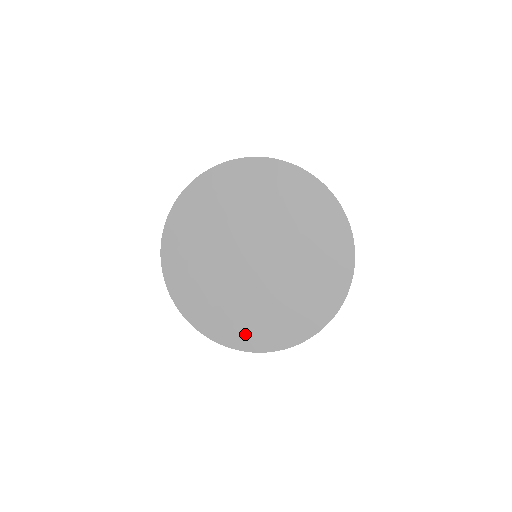
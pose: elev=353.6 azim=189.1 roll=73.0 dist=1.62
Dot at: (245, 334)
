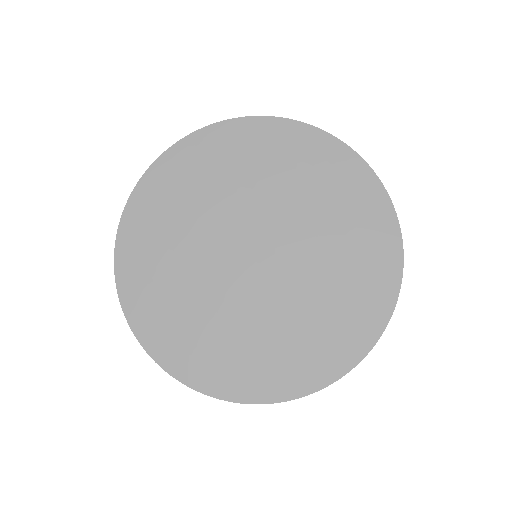
Dot at: (307, 364)
